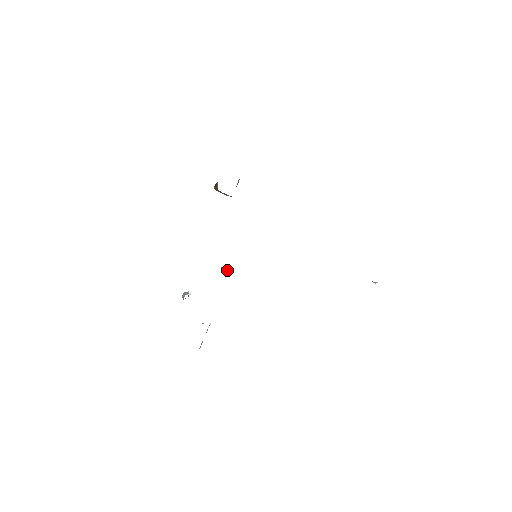
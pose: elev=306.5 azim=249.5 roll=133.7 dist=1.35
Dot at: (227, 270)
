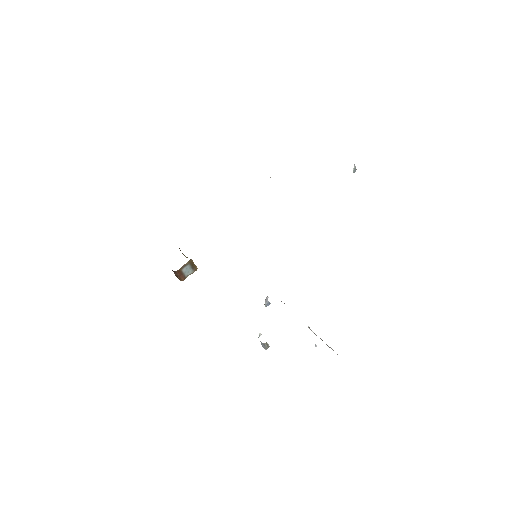
Dot at: (266, 297)
